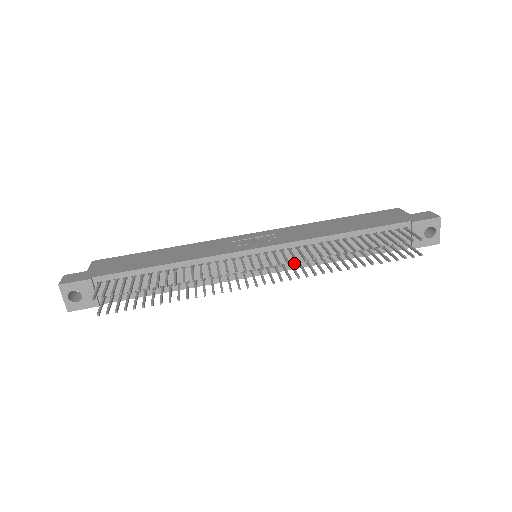
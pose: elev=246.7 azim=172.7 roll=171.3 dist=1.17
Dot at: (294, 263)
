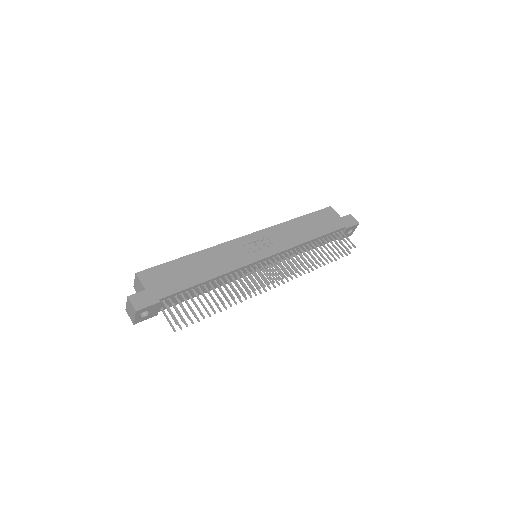
Dot at: occluded
